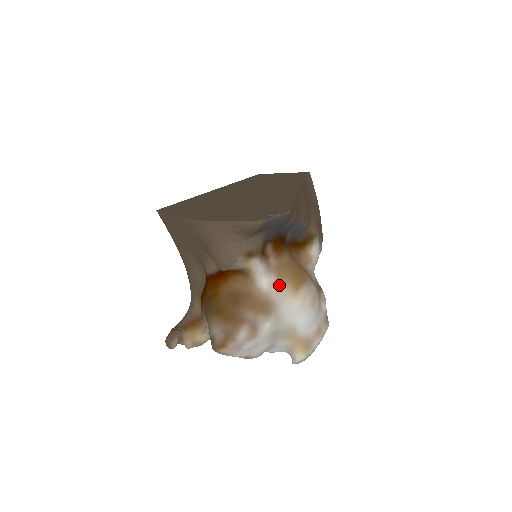
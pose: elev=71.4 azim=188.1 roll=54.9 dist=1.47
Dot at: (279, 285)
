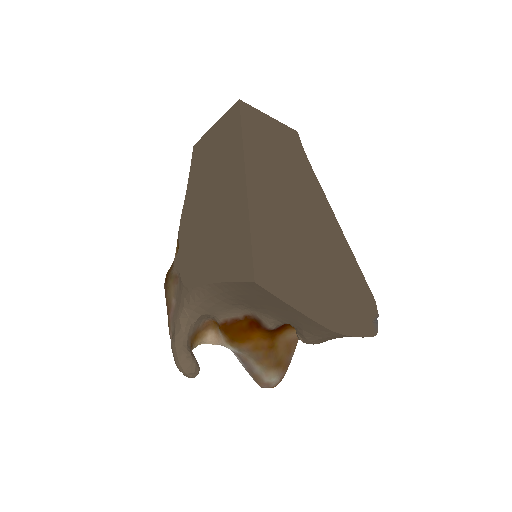
Dot at: occluded
